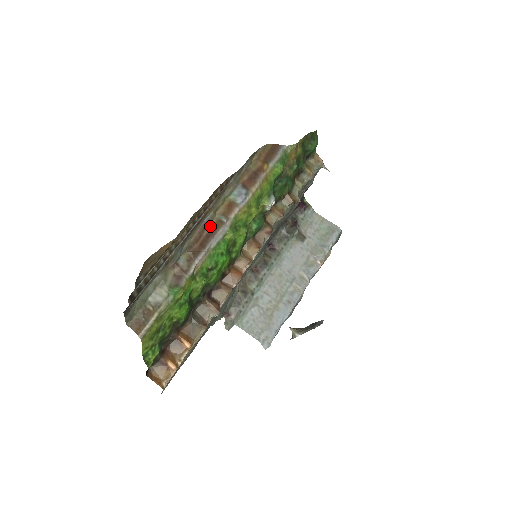
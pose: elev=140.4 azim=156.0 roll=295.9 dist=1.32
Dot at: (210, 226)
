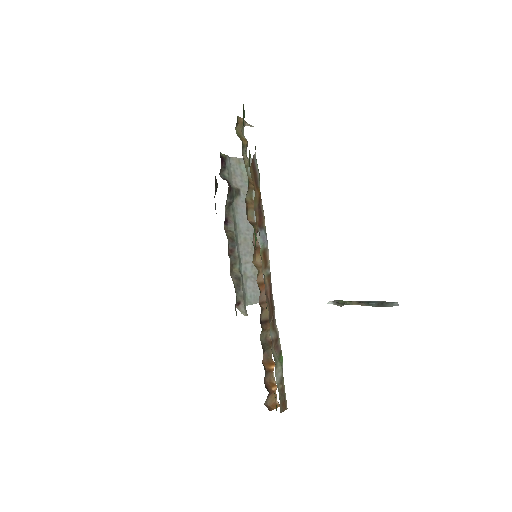
Dot at: (268, 288)
